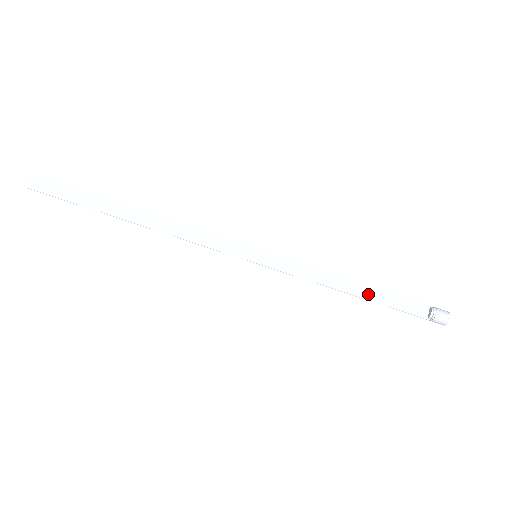
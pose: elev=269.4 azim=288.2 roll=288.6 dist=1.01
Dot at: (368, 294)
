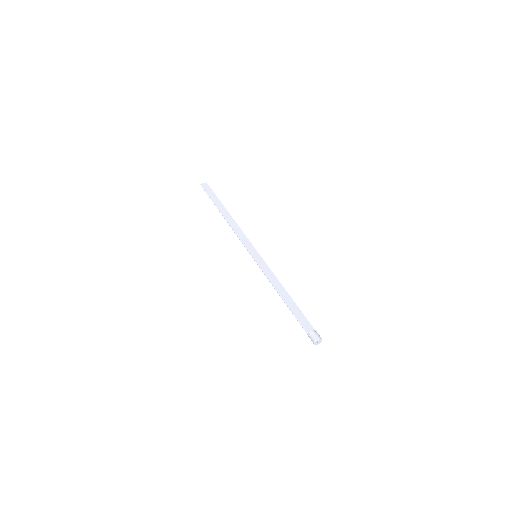
Dot at: (289, 303)
